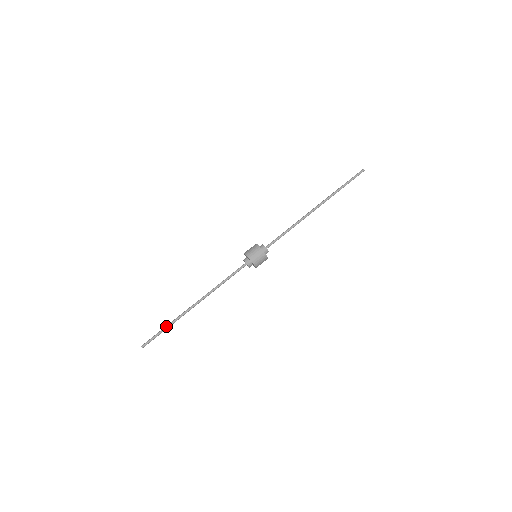
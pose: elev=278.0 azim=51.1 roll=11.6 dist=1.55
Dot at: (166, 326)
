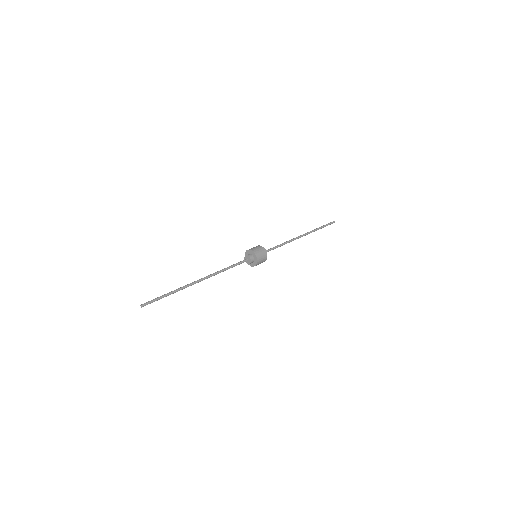
Dot at: (169, 293)
